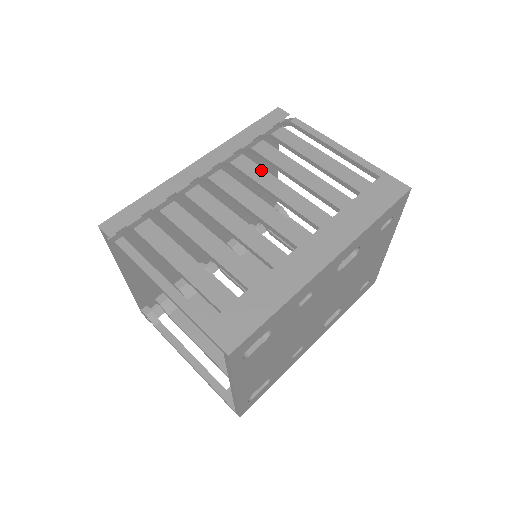
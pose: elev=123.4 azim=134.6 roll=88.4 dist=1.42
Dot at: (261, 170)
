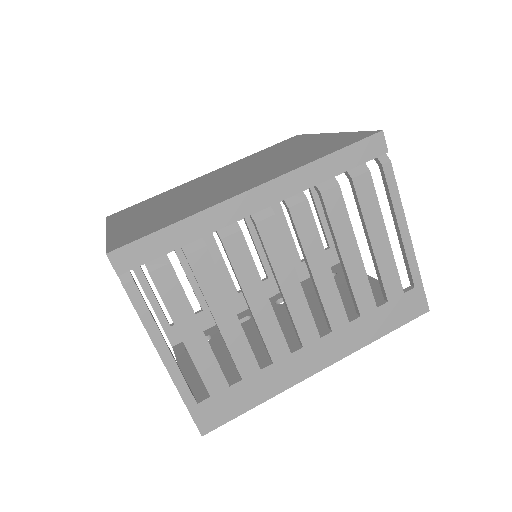
Dot at: (316, 235)
